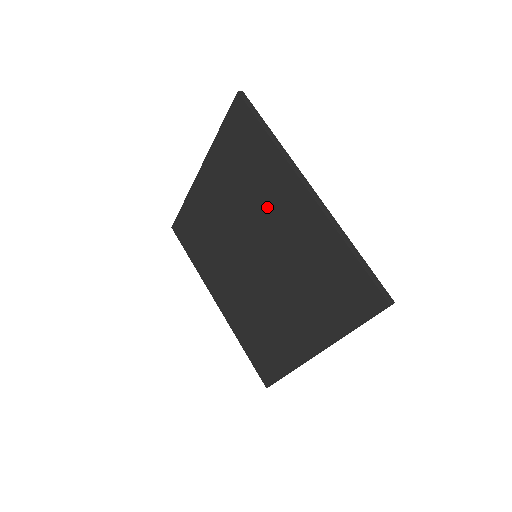
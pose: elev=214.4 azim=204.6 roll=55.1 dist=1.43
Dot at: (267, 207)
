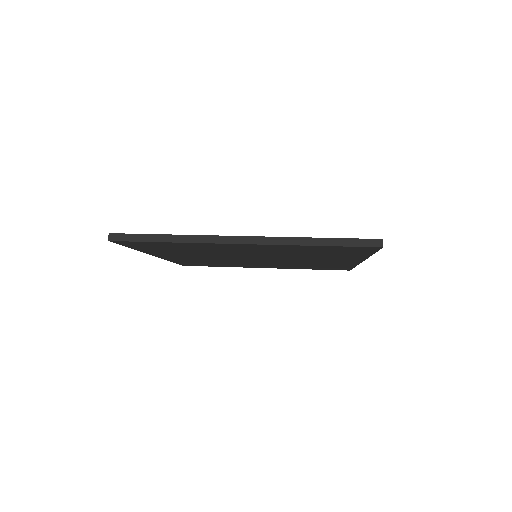
Dot at: occluded
